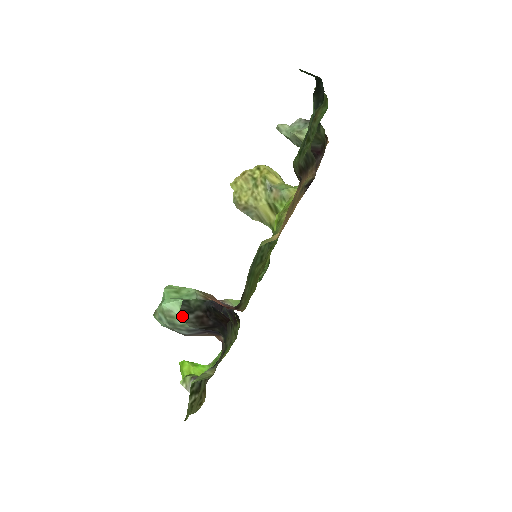
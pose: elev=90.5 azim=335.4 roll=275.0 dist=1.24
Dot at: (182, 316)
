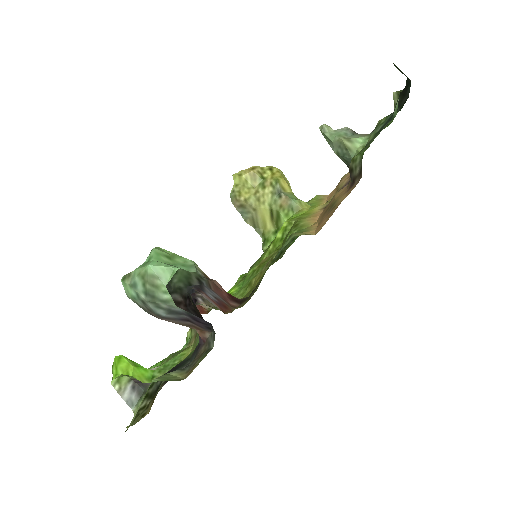
Dot at: occluded
